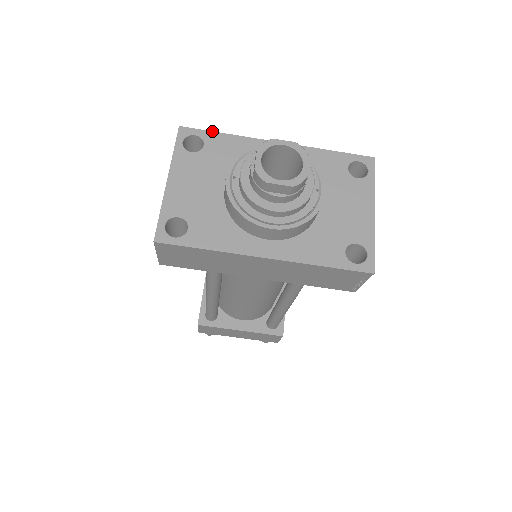
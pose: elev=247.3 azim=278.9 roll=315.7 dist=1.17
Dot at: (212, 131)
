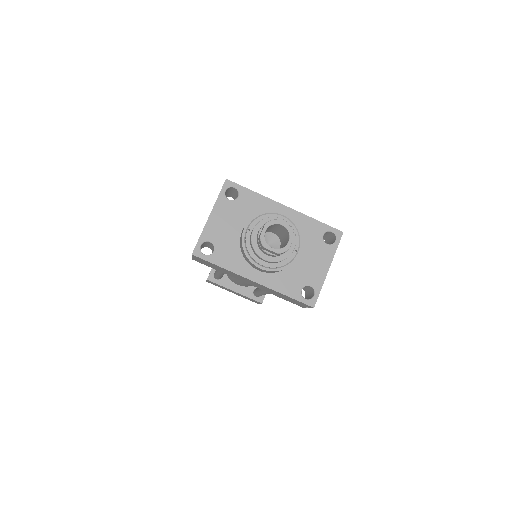
Dot at: occluded
